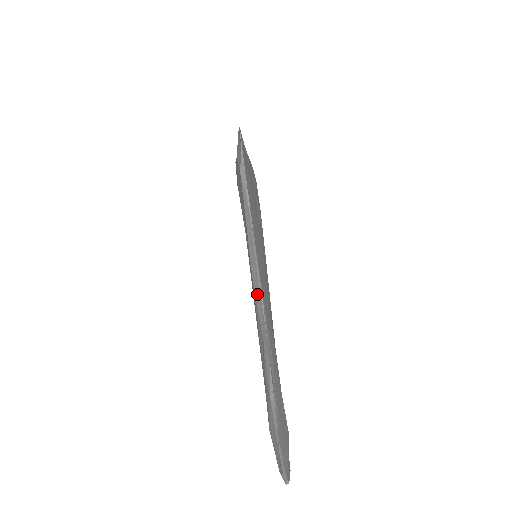
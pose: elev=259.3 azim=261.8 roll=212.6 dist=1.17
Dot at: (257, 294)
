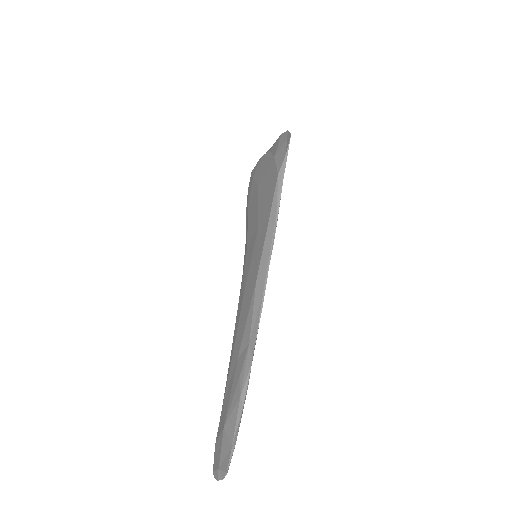
Dot at: (258, 296)
